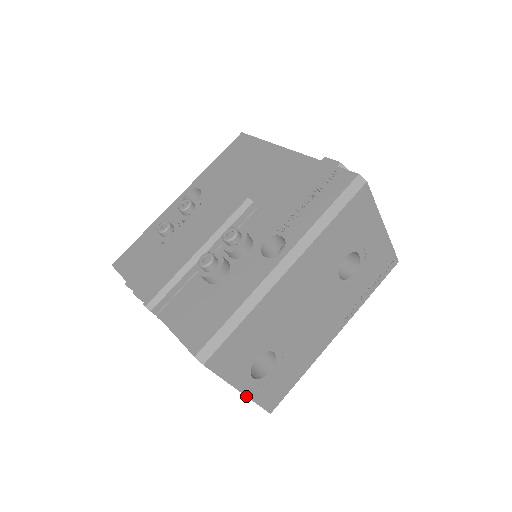
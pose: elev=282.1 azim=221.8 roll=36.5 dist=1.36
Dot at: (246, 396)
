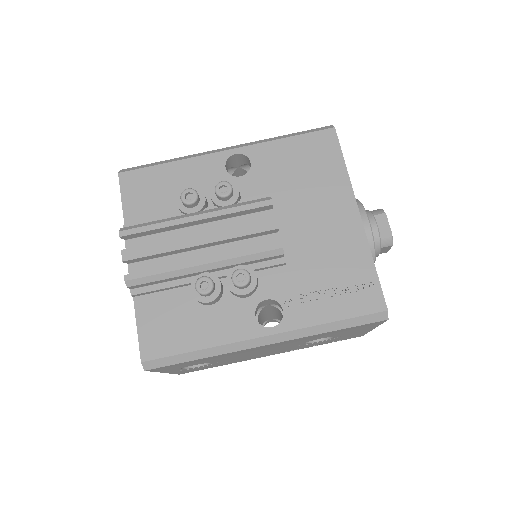
Dot at: occluded
